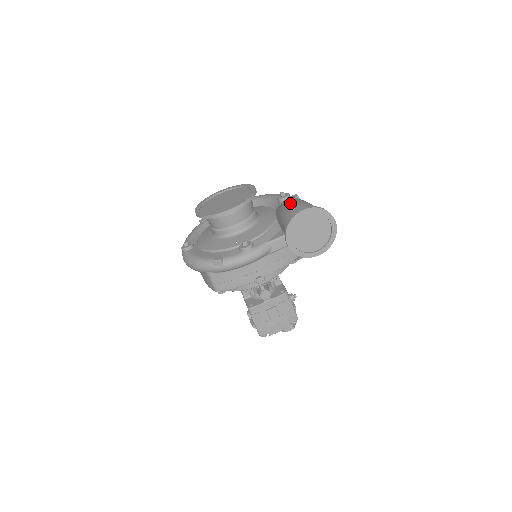
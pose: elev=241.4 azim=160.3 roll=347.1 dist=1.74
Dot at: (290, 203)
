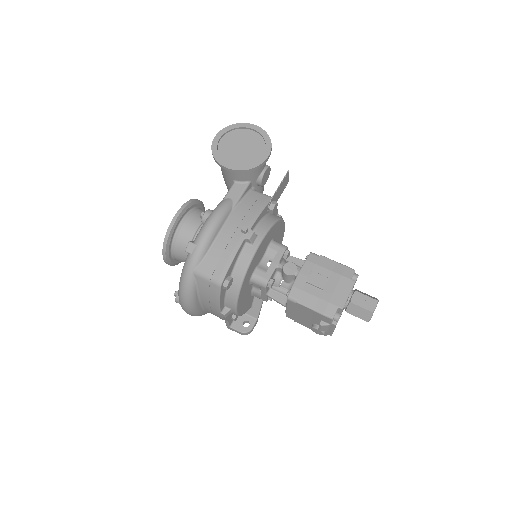
Dot at: occluded
